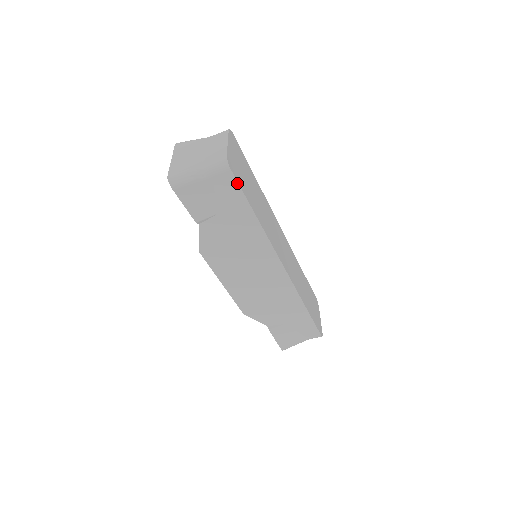
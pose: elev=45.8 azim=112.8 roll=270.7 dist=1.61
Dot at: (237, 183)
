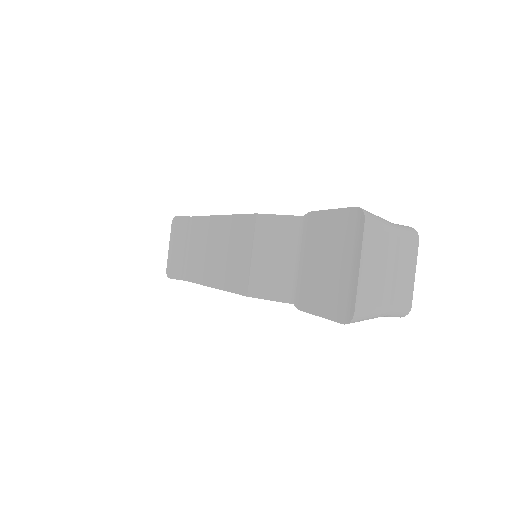
Dot at: occluded
